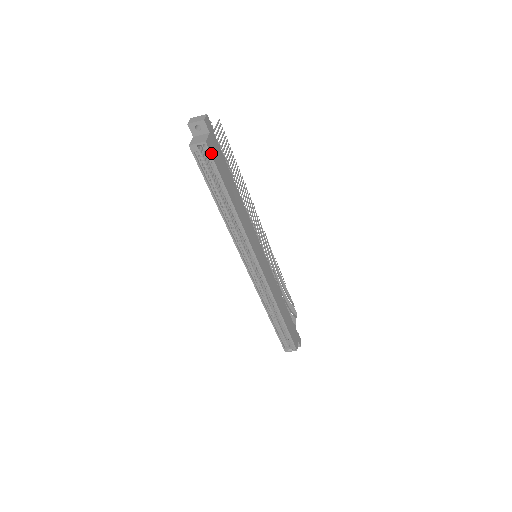
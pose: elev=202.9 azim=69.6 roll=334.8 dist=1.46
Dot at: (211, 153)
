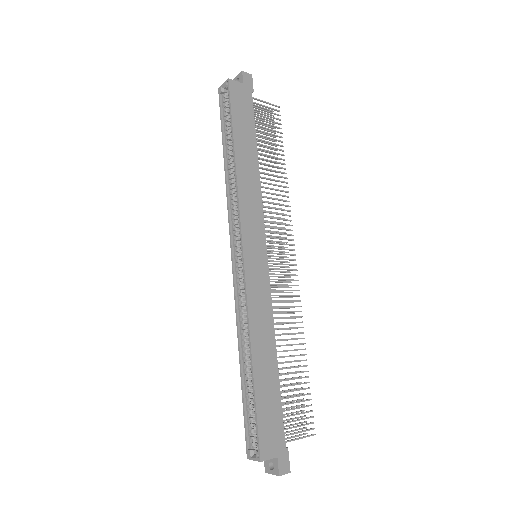
Dot at: (231, 92)
